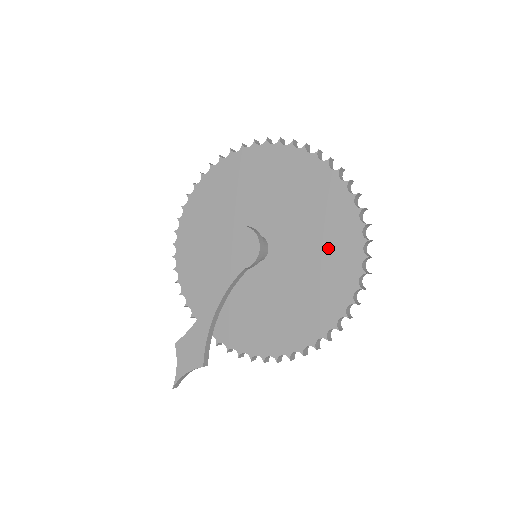
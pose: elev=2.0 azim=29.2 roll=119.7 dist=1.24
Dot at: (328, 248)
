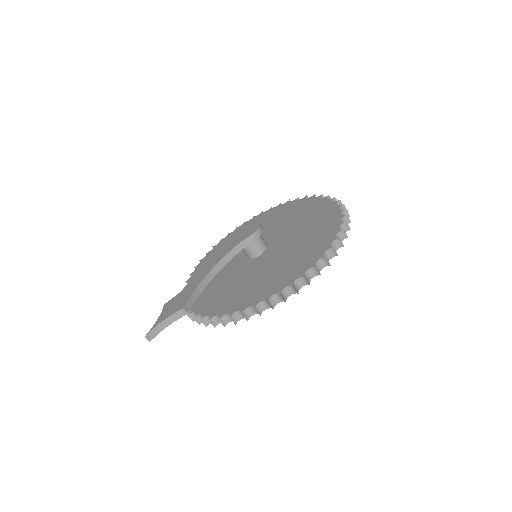
Dot at: (314, 230)
